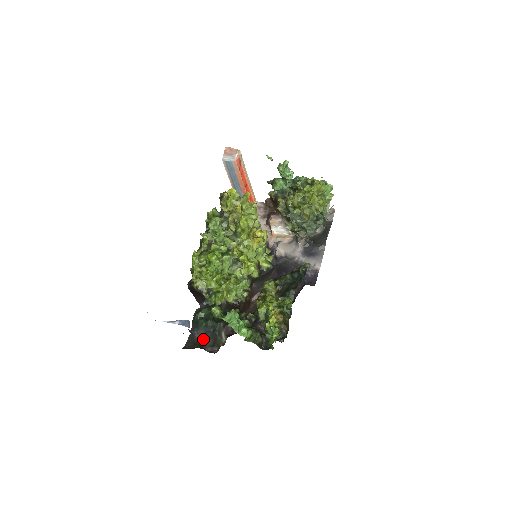
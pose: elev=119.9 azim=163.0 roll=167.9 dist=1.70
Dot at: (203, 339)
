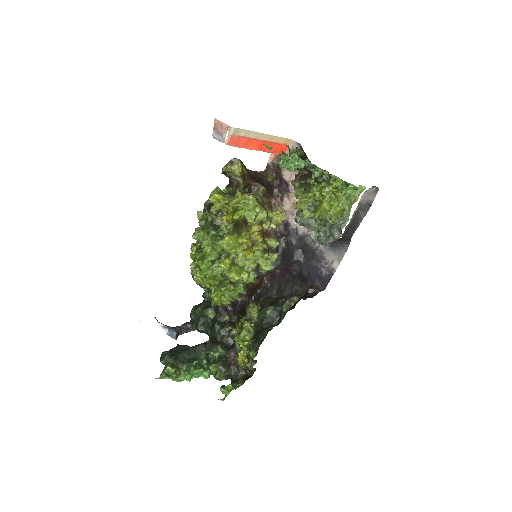
Dot at: occluded
